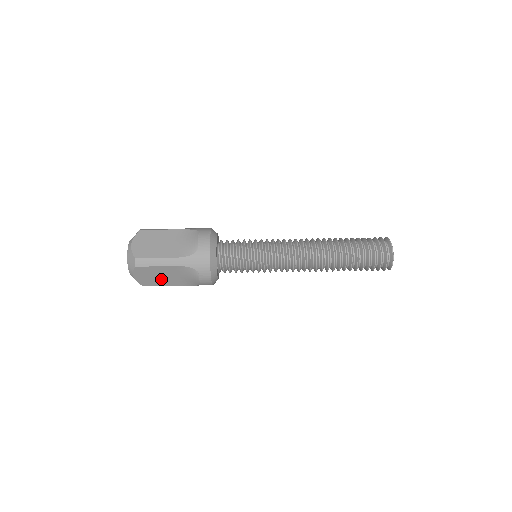
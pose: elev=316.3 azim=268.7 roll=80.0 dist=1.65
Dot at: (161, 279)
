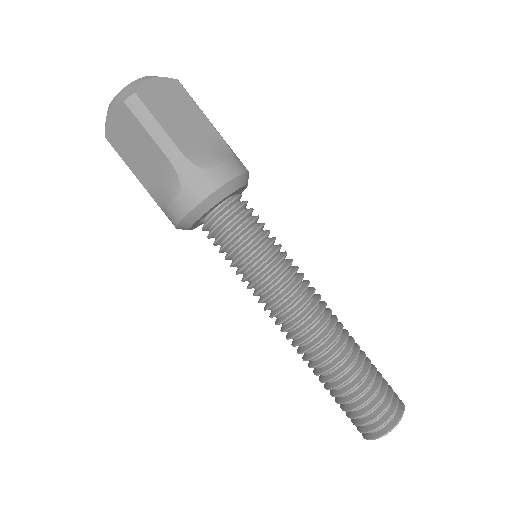
Dot at: occluded
